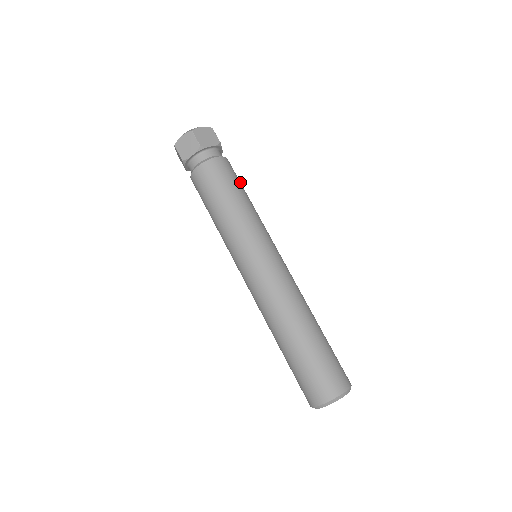
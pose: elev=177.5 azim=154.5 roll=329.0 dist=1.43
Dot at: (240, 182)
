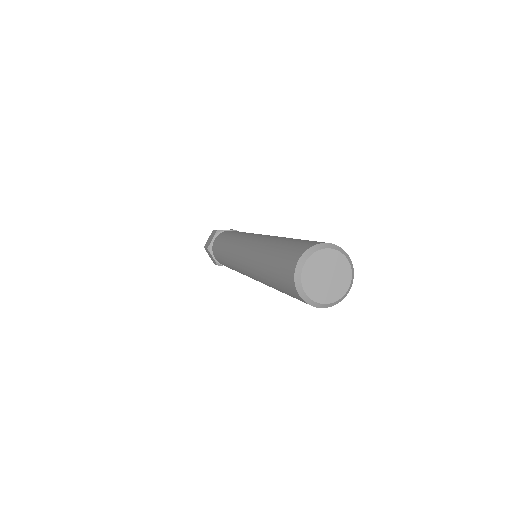
Dot at: occluded
